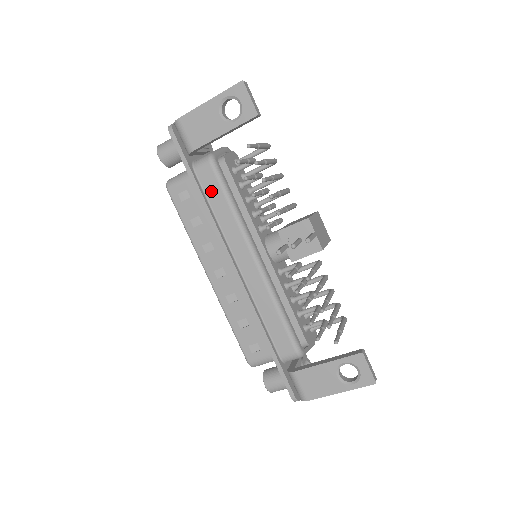
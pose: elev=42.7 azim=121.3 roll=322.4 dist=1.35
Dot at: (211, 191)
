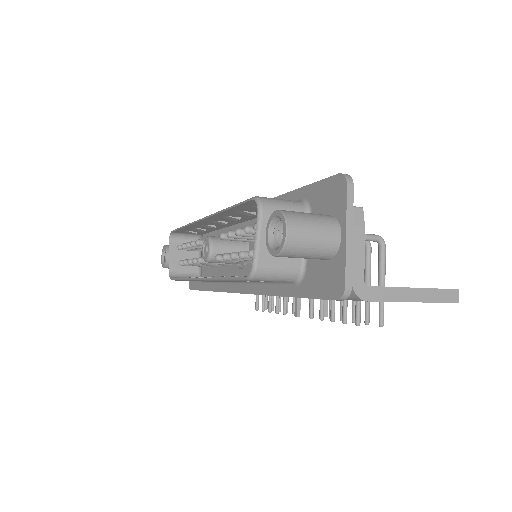
Dot at: occluded
